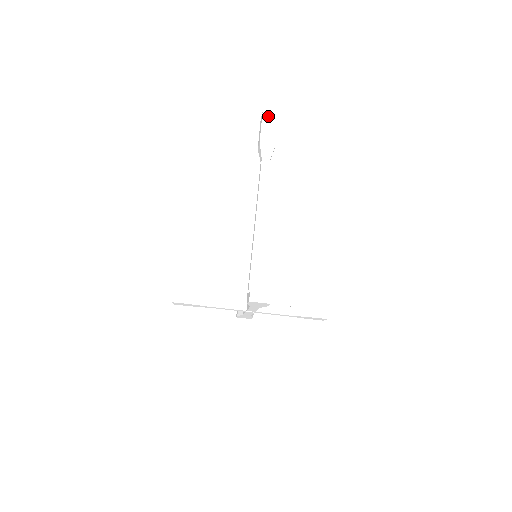
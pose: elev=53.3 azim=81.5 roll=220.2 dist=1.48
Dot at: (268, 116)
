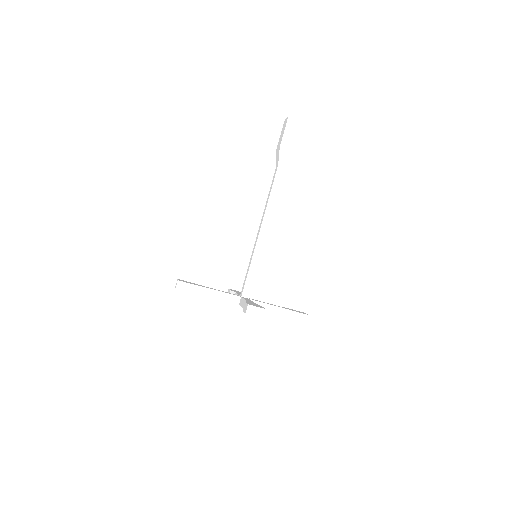
Dot at: (292, 122)
